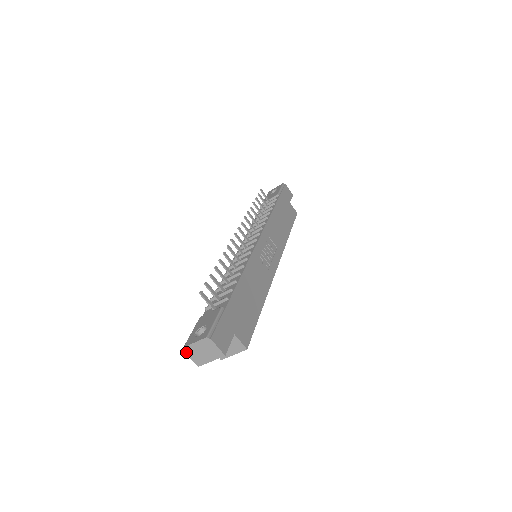
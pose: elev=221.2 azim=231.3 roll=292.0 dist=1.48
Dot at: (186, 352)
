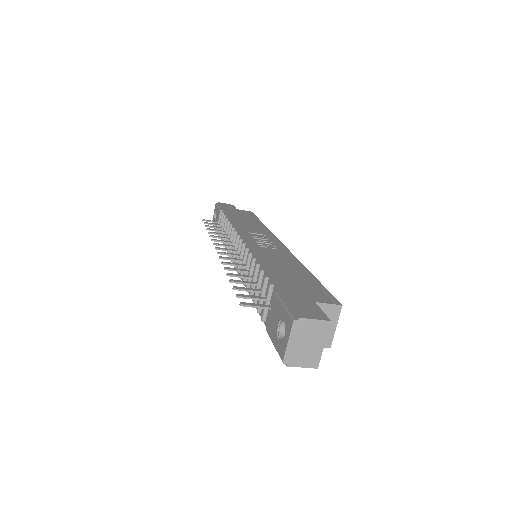
Dot at: (290, 365)
